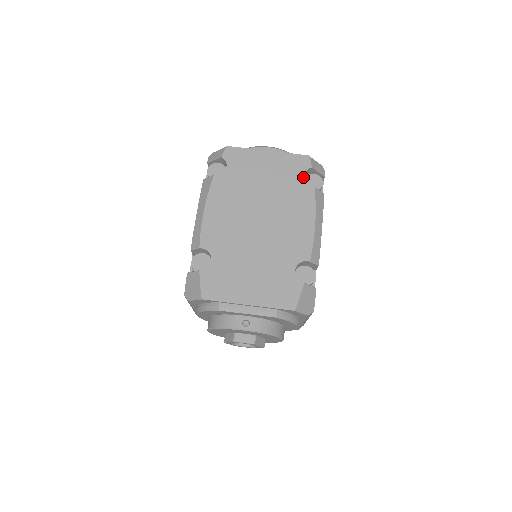
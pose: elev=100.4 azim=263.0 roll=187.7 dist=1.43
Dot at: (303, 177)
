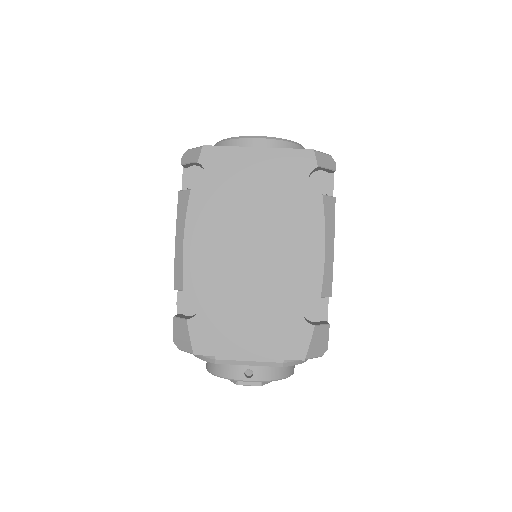
Dot at: (307, 182)
